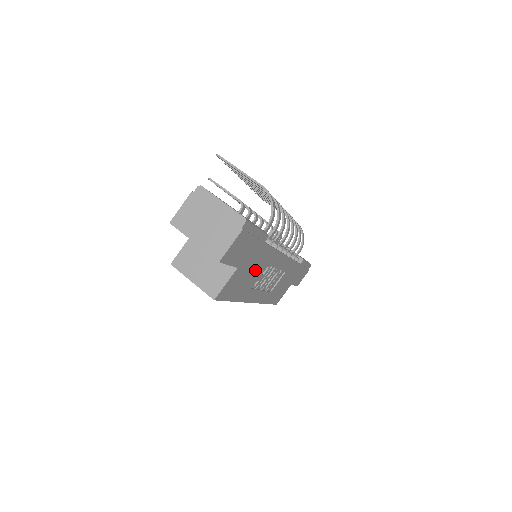
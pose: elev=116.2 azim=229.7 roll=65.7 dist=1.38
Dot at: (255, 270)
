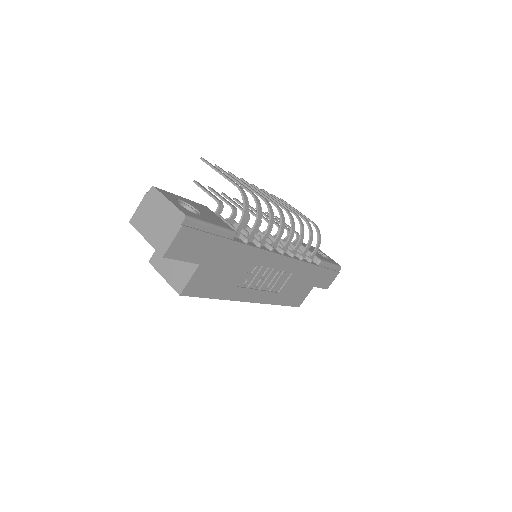
Dot at: (233, 268)
